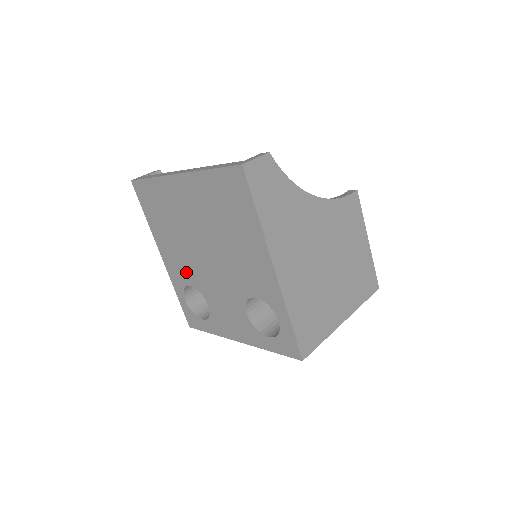
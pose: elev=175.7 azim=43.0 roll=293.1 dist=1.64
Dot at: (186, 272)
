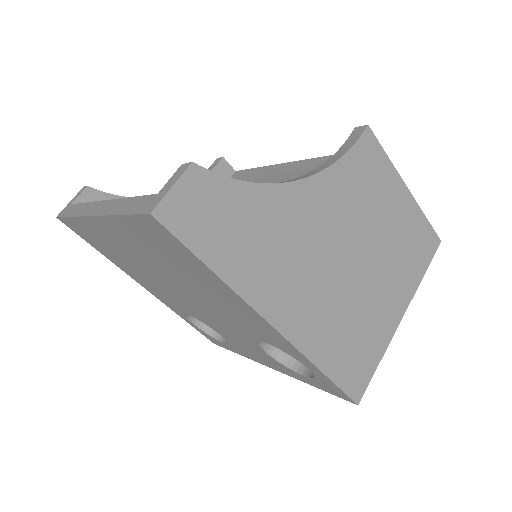
Dot at: (176, 304)
